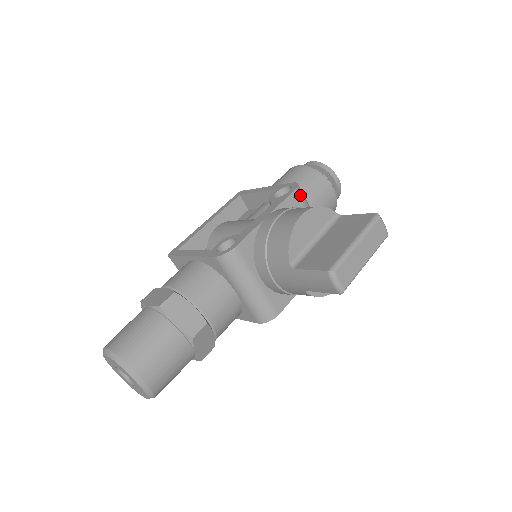
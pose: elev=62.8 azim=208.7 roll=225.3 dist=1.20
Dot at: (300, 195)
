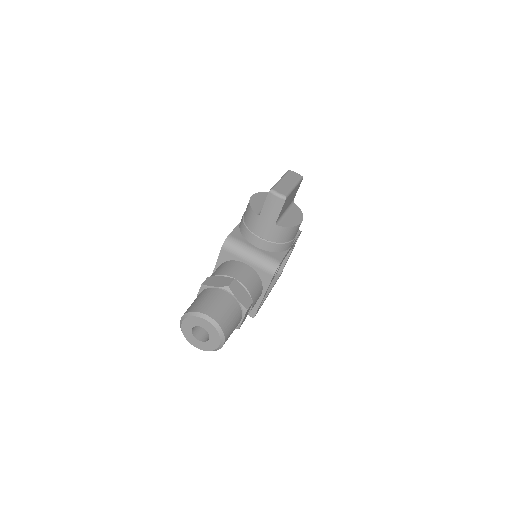
Dot at: occluded
